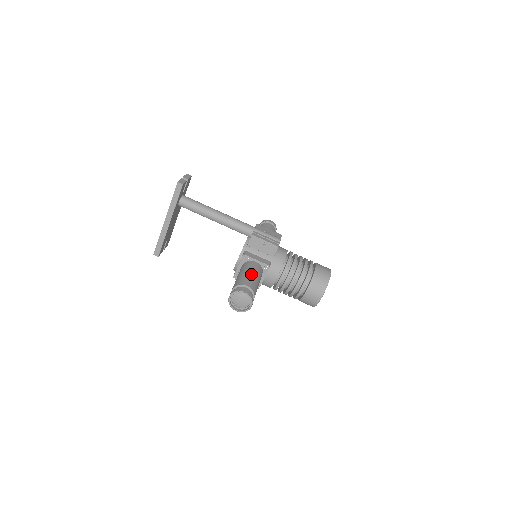
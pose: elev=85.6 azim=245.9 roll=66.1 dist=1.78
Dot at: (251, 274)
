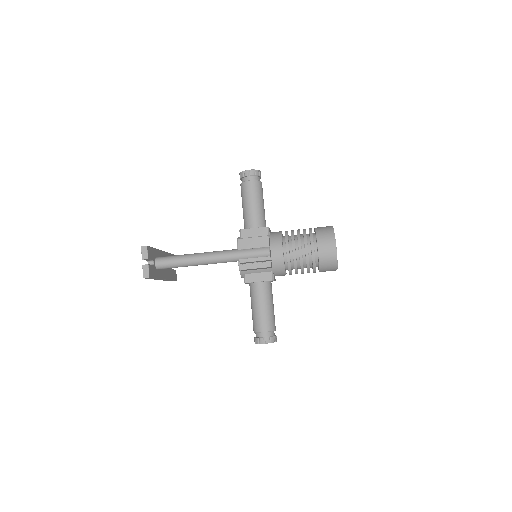
Dot at: (261, 309)
